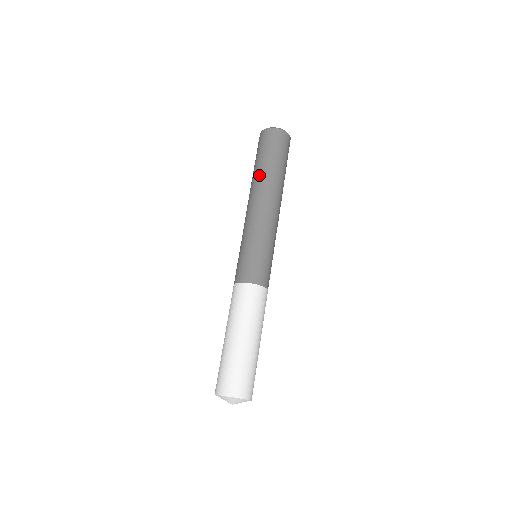
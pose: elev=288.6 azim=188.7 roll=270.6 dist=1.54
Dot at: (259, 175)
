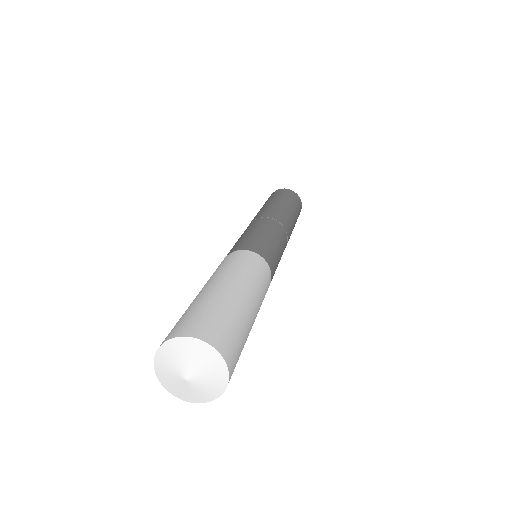
Dot at: (273, 203)
